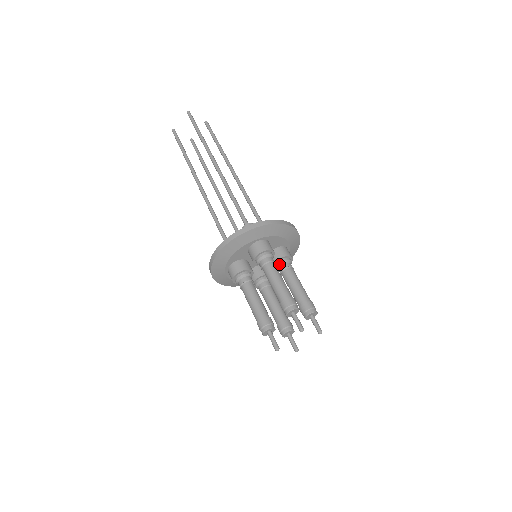
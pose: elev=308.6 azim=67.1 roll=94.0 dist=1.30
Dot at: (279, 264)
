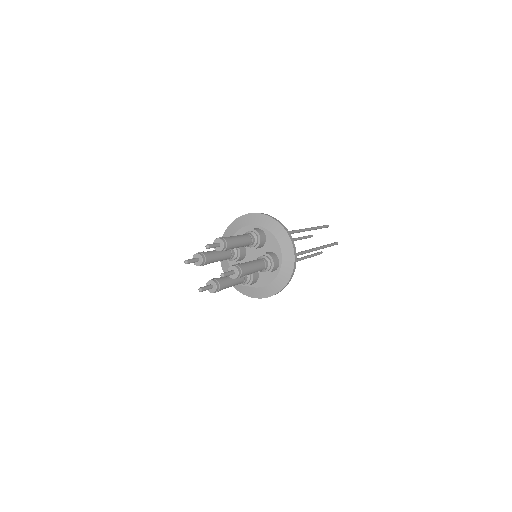
Dot at: (260, 257)
